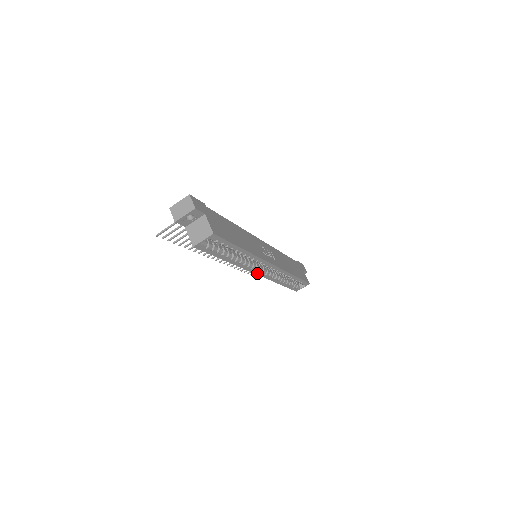
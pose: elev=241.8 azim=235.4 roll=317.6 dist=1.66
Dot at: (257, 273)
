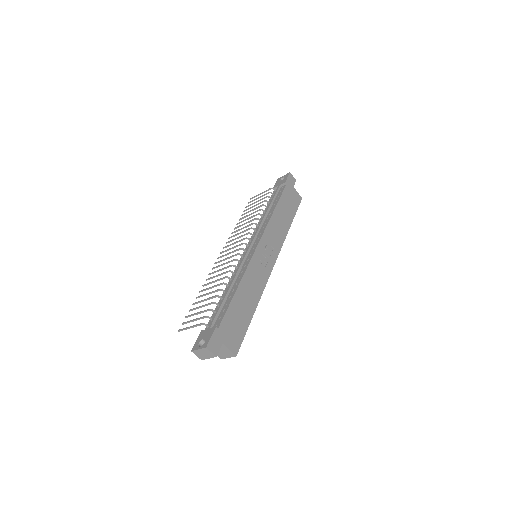
Dot at: occluded
